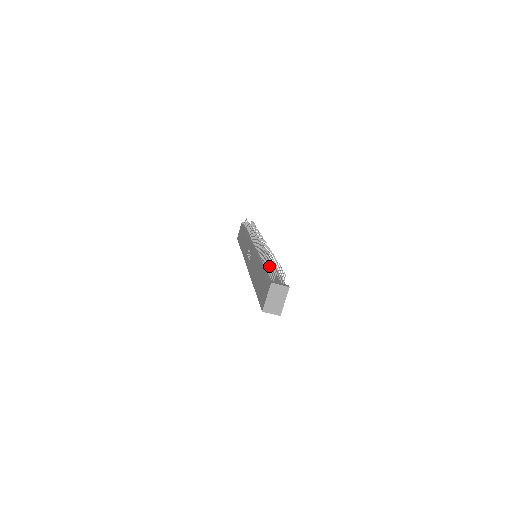
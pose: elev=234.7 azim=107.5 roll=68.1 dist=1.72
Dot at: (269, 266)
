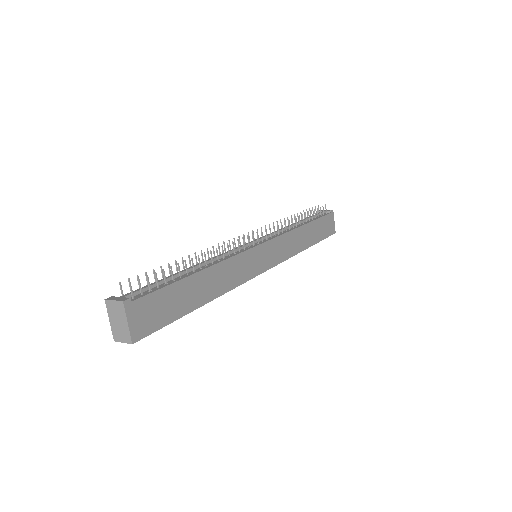
Dot at: (177, 272)
